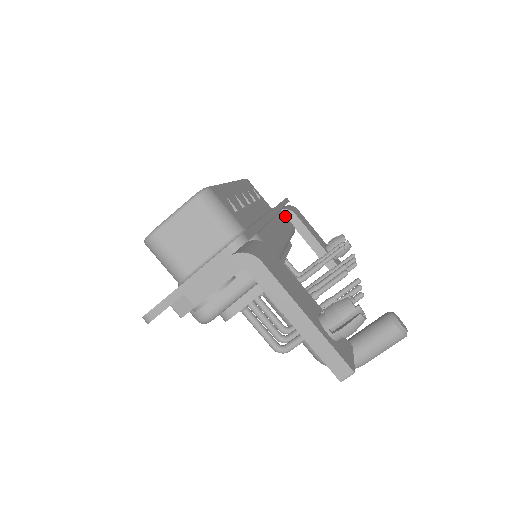
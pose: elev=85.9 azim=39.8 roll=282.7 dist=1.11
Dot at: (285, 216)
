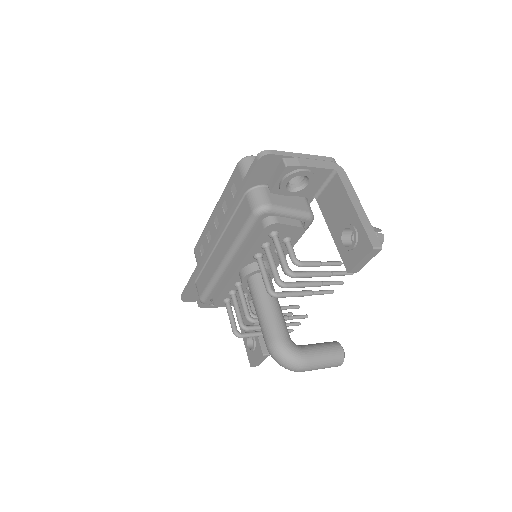
Dot at: occluded
